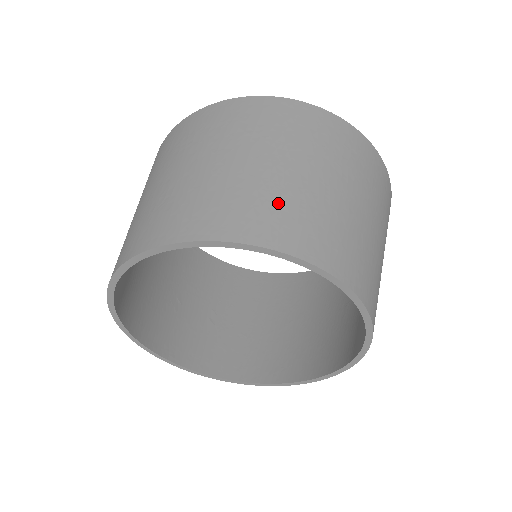
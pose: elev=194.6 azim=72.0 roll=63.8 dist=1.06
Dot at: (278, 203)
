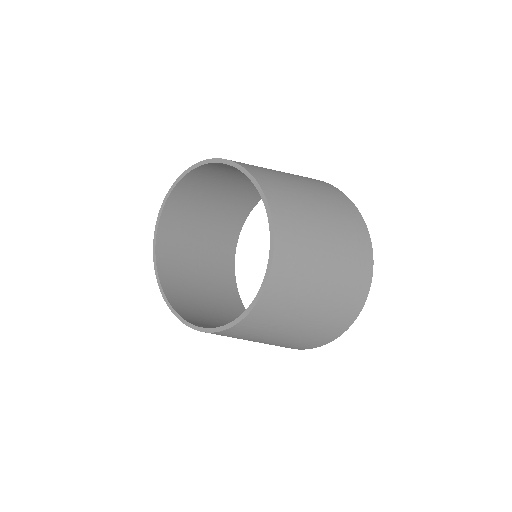
Dot at: occluded
